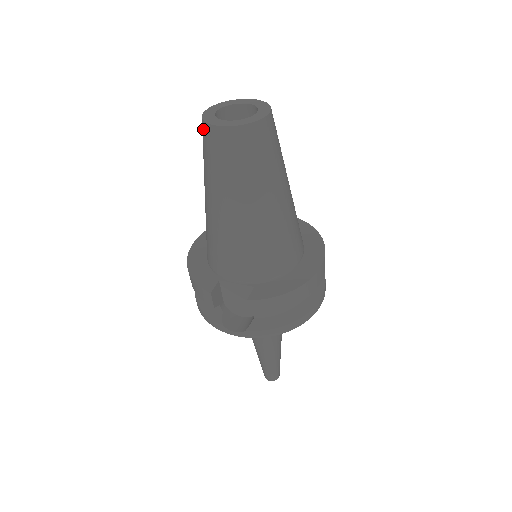
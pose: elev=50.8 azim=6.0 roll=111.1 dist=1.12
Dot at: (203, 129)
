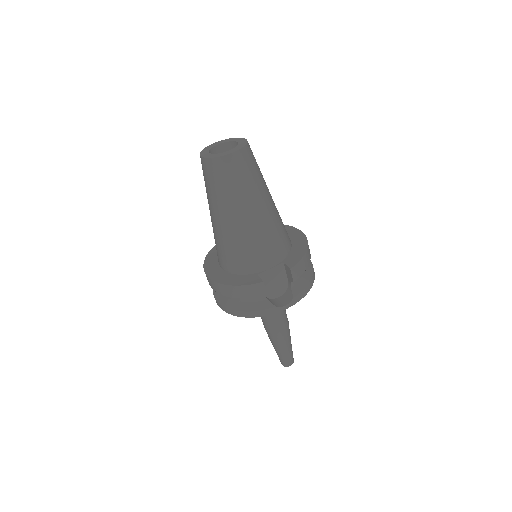
Dot at: (213, 165)
